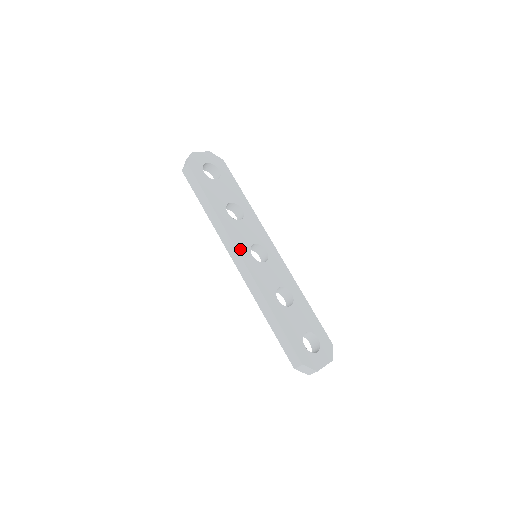
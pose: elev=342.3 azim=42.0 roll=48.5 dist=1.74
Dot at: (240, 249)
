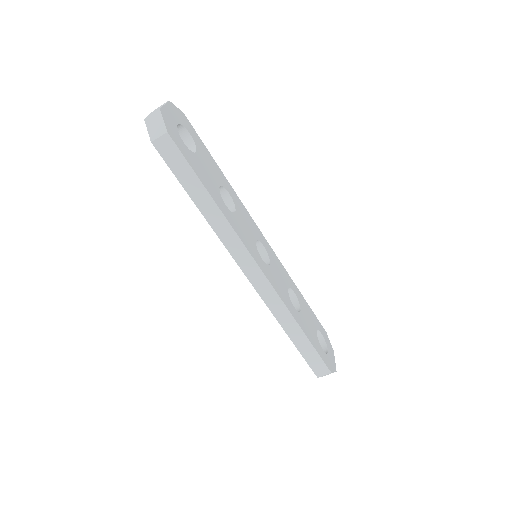
Dot at: (255, 257)
